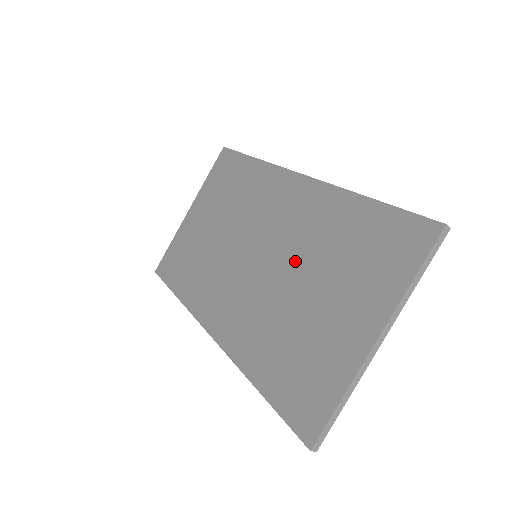
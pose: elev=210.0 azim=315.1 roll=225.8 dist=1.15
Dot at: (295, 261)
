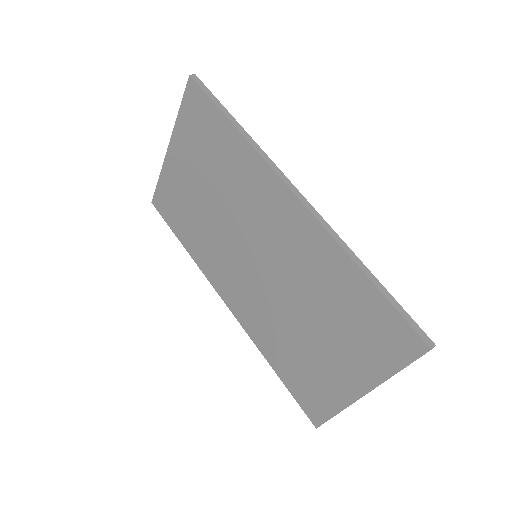
Dot at: (295, 290)
